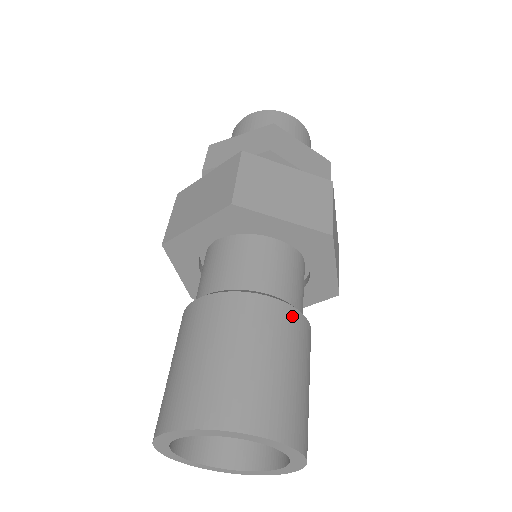
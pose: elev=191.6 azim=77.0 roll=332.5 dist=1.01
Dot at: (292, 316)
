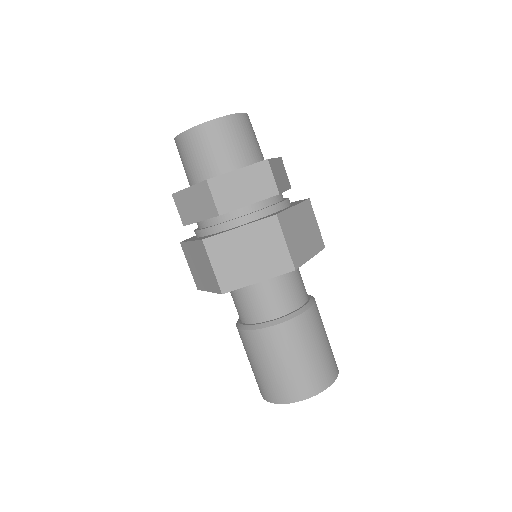
Dot at: occluded
